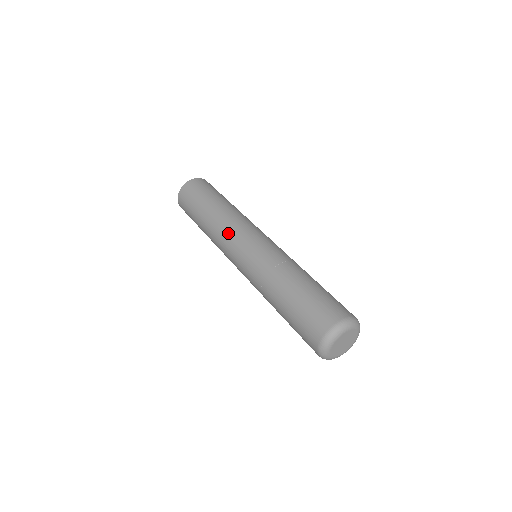
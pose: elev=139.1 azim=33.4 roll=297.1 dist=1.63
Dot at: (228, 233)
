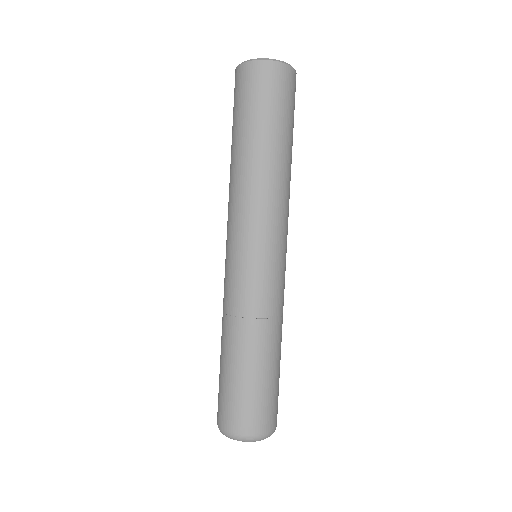
Dot at: occluded
